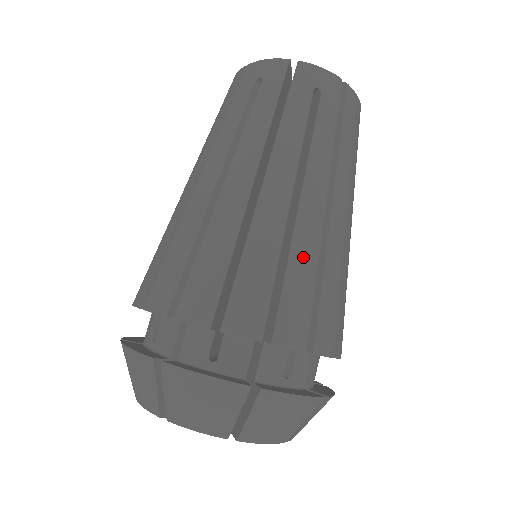
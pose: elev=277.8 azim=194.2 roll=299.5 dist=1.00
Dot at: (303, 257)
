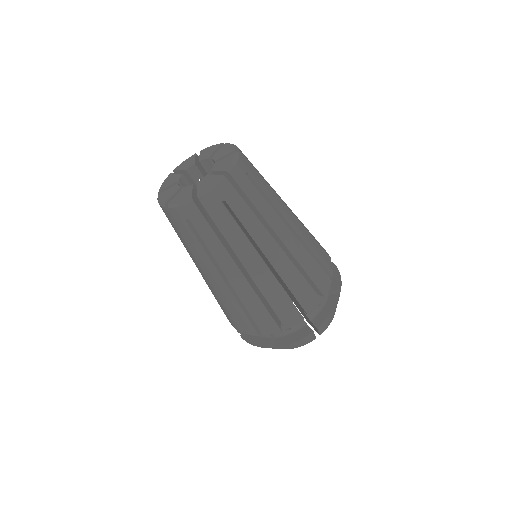
Dot at: (309, 241)
